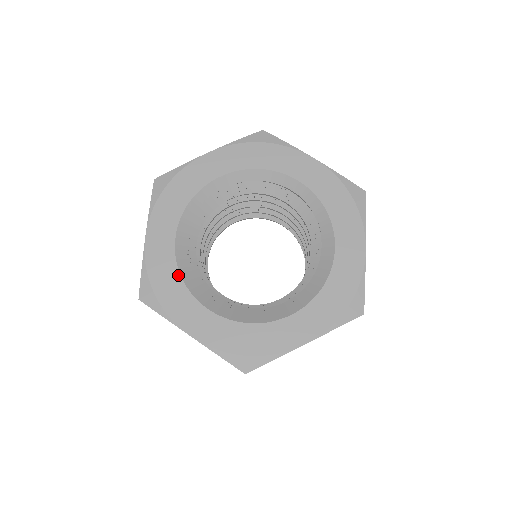
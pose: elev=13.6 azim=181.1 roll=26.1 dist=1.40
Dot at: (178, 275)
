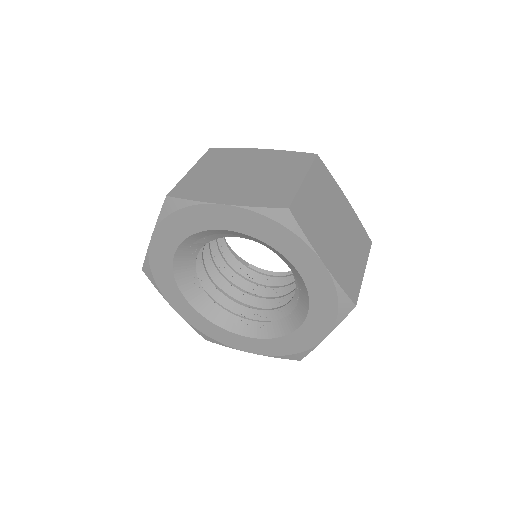
Dot at: (212, 324)
